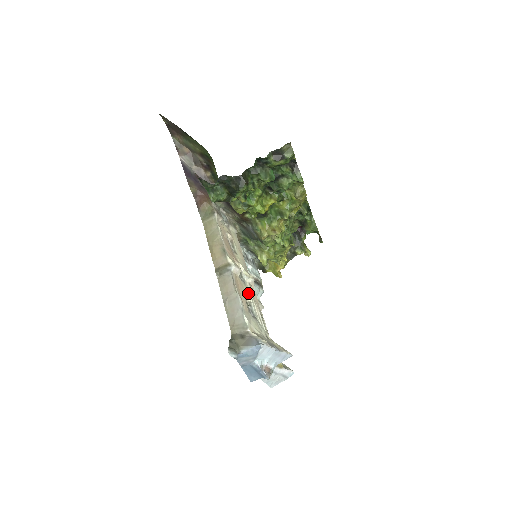
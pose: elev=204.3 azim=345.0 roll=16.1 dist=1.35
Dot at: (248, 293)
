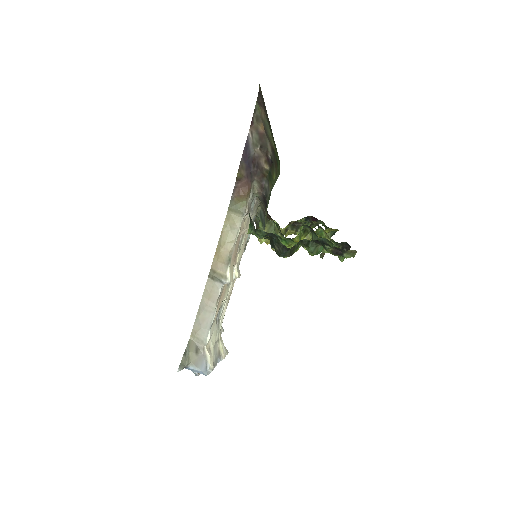
Dot at: (226, 295)
